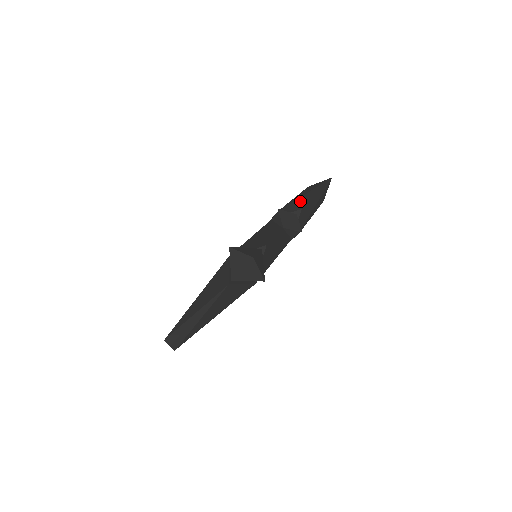
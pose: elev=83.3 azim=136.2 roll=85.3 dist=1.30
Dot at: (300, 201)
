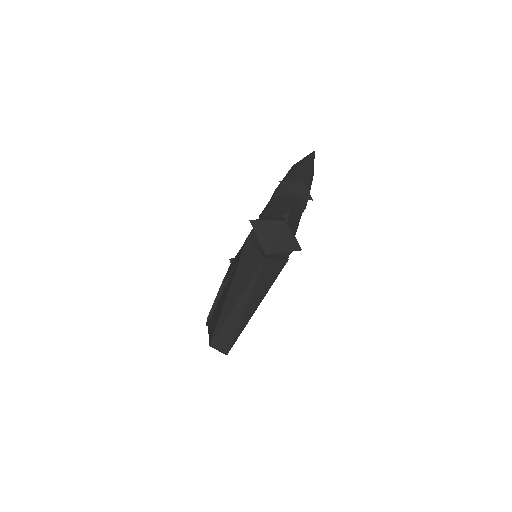
Dot at: (295, 175)
